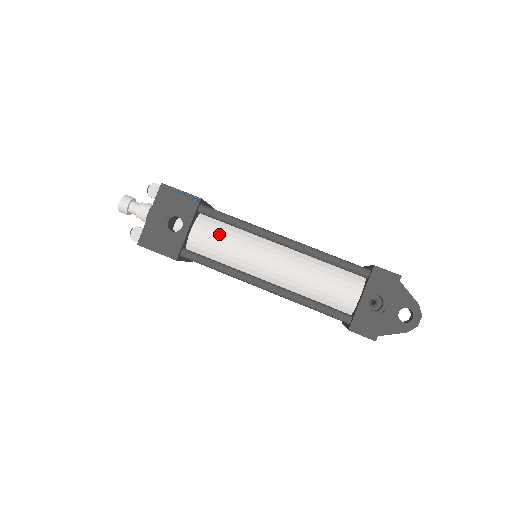
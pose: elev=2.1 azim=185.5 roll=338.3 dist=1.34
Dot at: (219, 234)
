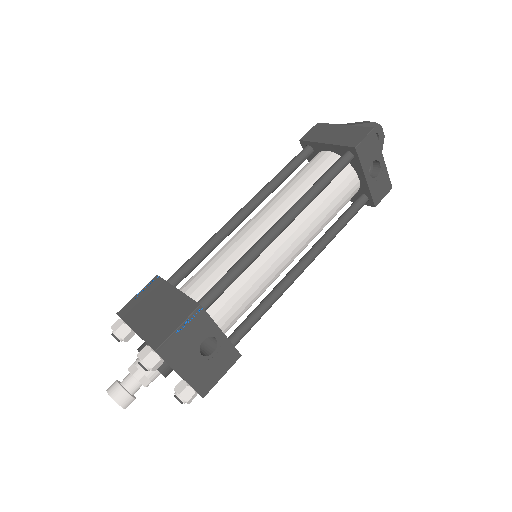
Dot at: (237, 295)
